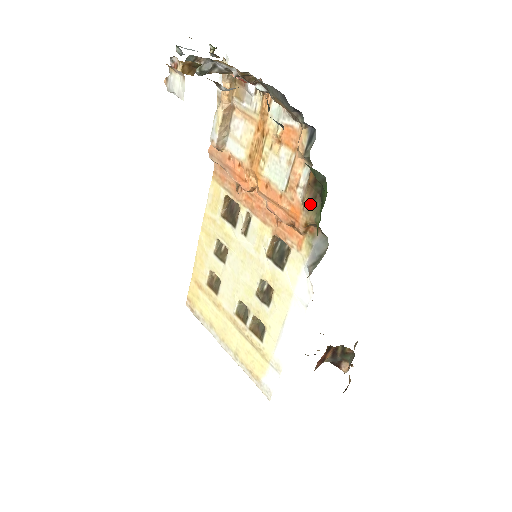
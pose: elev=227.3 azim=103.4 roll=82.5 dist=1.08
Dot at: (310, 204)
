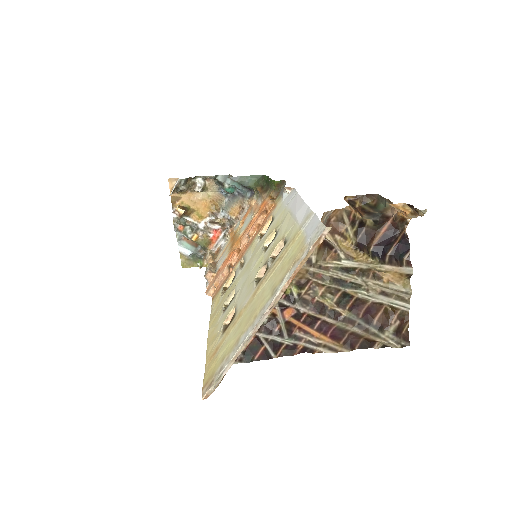
Dot at: (266, 193)
